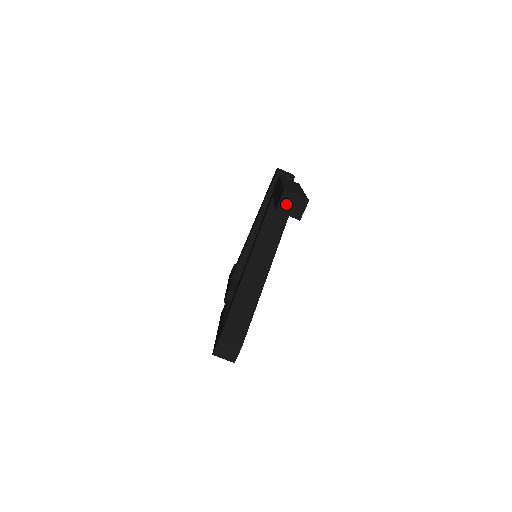
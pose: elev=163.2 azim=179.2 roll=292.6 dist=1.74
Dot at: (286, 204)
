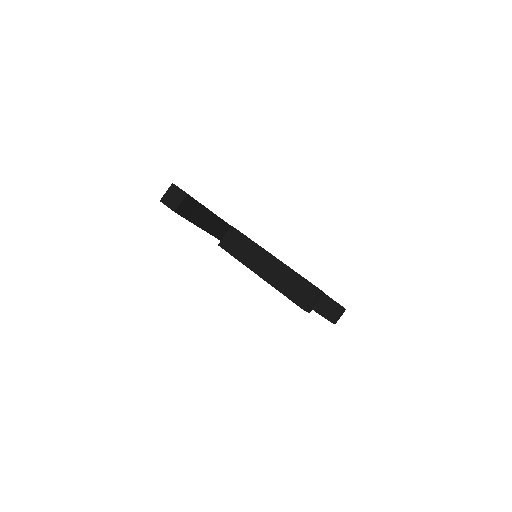
Dot at: (311, 307)
